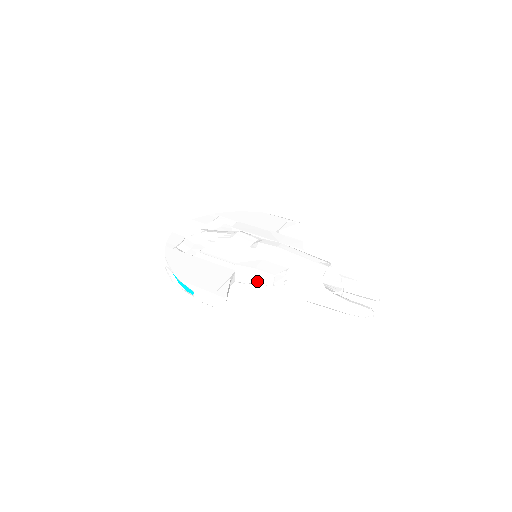
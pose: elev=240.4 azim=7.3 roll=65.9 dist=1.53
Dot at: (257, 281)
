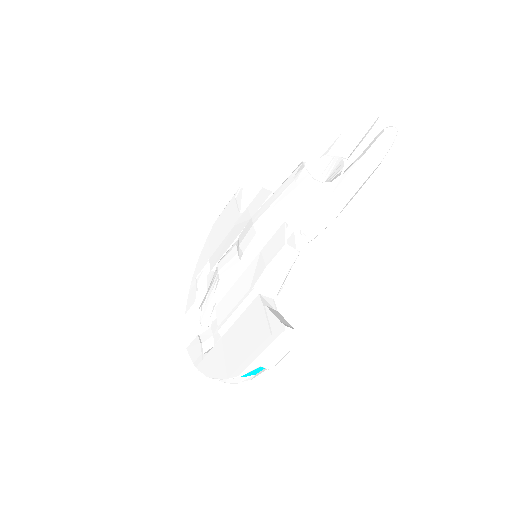
Dot at: (284, 271)
